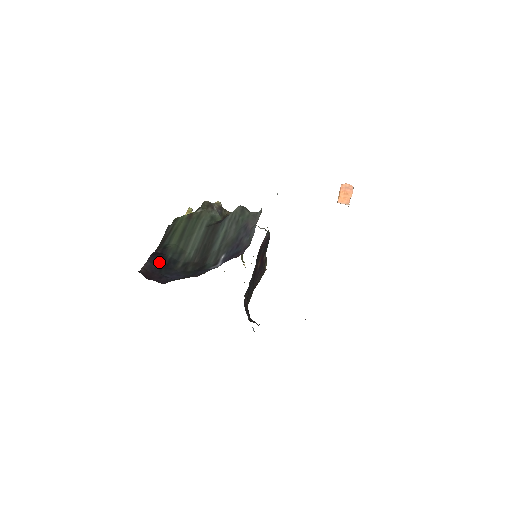
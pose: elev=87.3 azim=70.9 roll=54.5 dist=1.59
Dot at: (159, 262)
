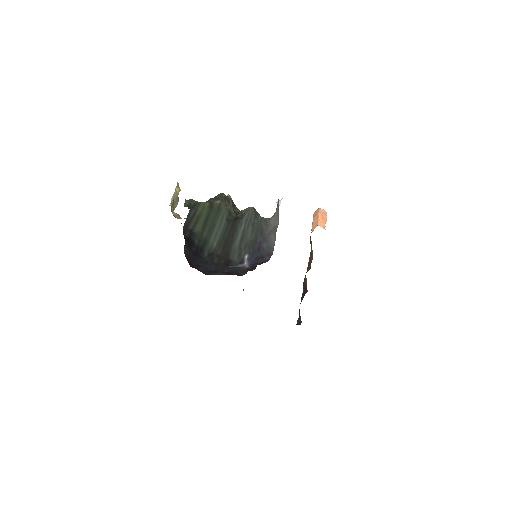
Dot at: (191, 248)
